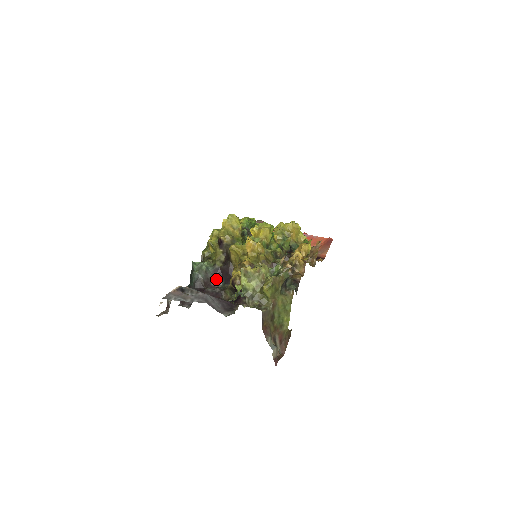
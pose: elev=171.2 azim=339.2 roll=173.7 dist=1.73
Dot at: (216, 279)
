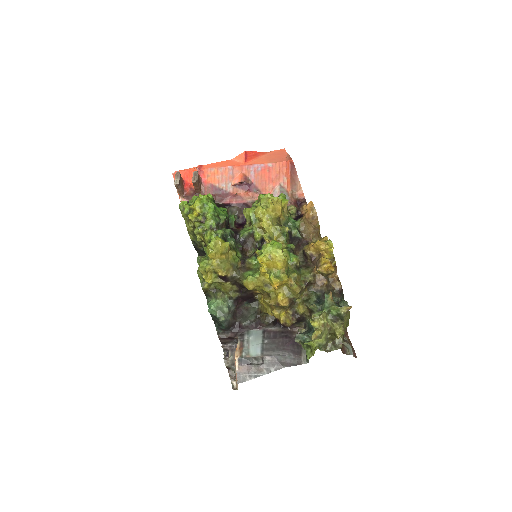
Dot at: (238, 305)
